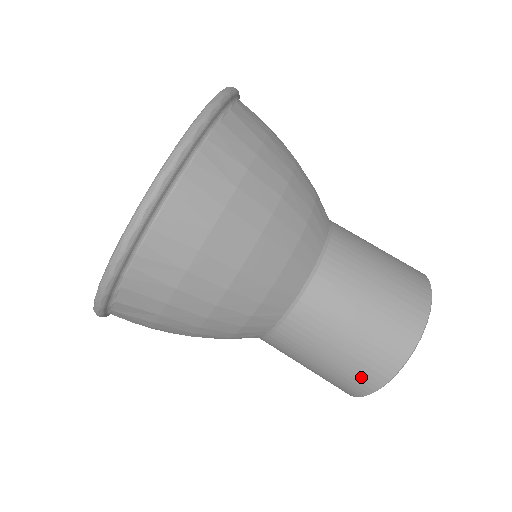
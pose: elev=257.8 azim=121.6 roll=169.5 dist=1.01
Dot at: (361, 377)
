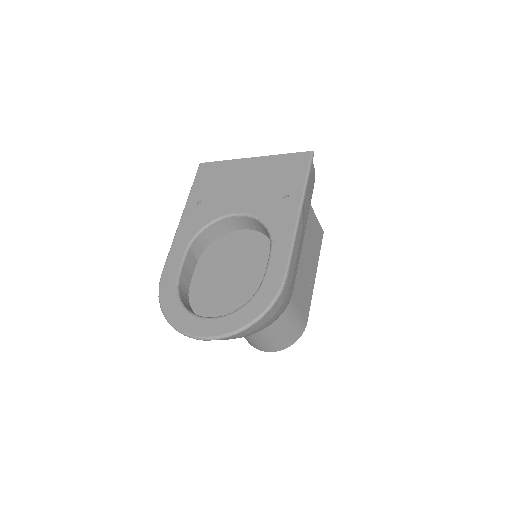
Dot at: occluded
